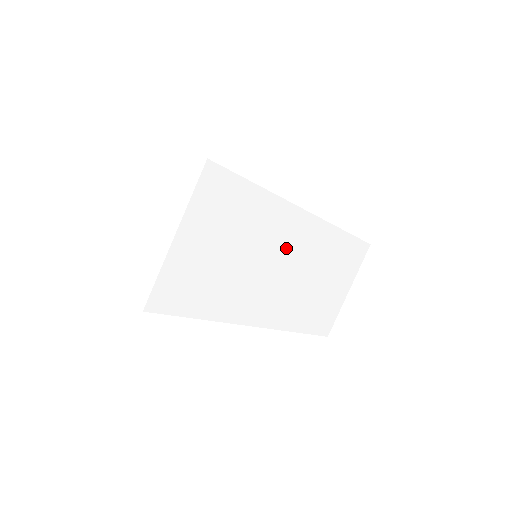
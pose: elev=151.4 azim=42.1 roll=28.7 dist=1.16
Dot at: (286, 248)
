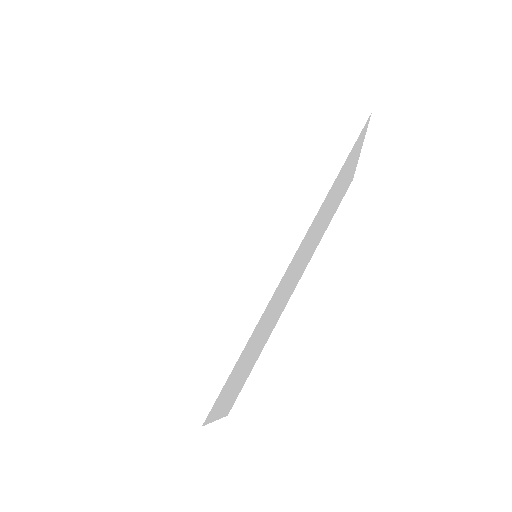
Dot at: (289, 278)
